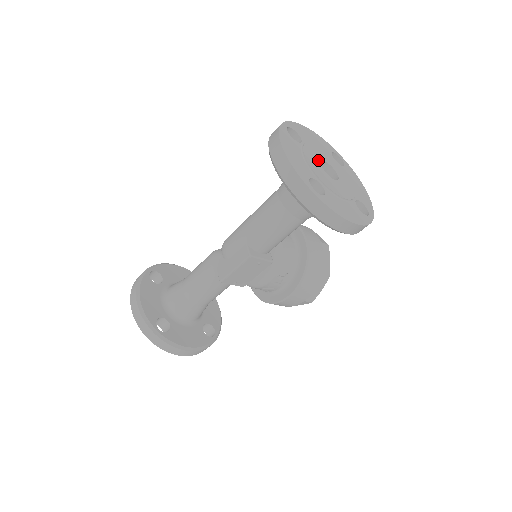
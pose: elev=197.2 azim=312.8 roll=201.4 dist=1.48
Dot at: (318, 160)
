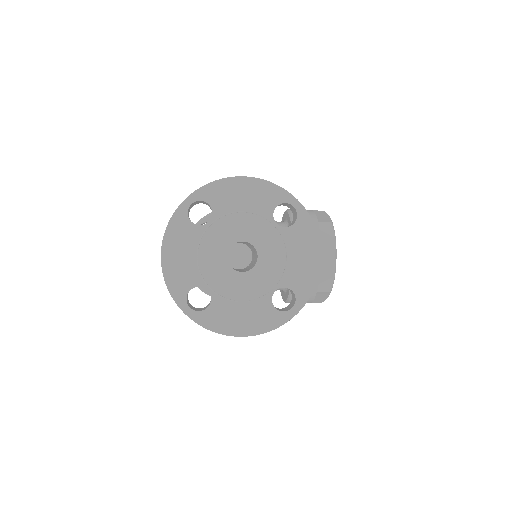
Dot at: (225, 246)
